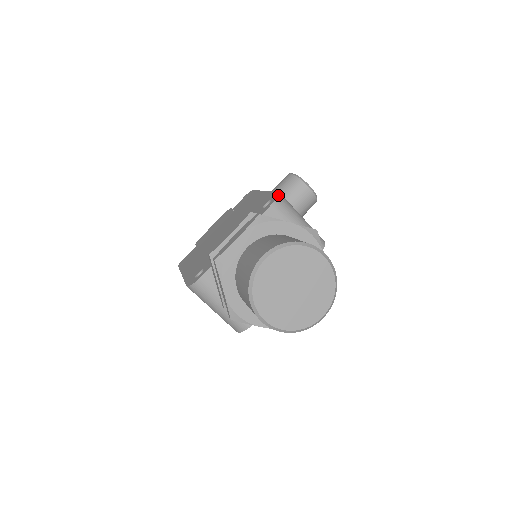
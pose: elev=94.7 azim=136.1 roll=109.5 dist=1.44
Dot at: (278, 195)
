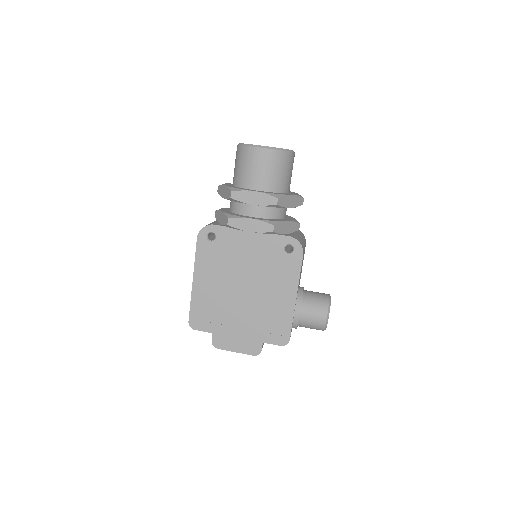
Dot at: occluded
